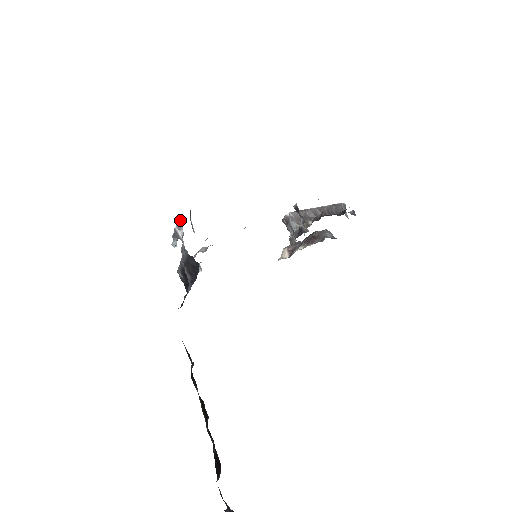
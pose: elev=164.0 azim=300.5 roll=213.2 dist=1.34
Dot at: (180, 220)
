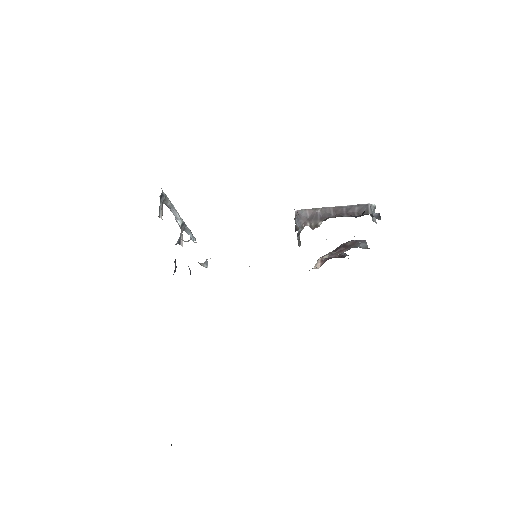
Dot at: (168, 207)
